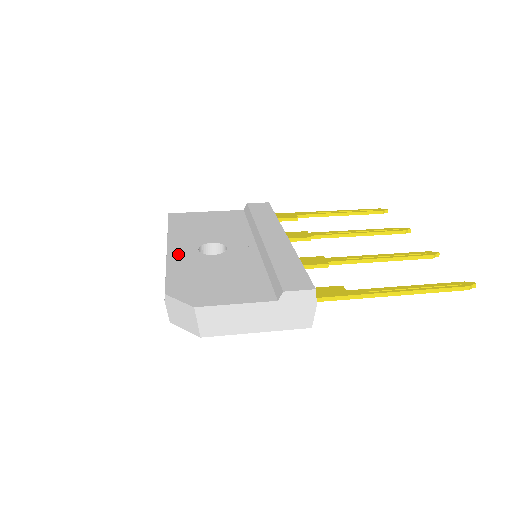
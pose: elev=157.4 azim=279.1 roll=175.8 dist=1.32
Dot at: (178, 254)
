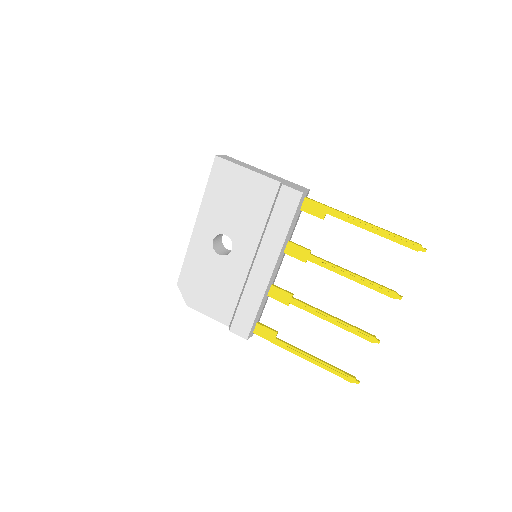
Dot at: (198, 240)
